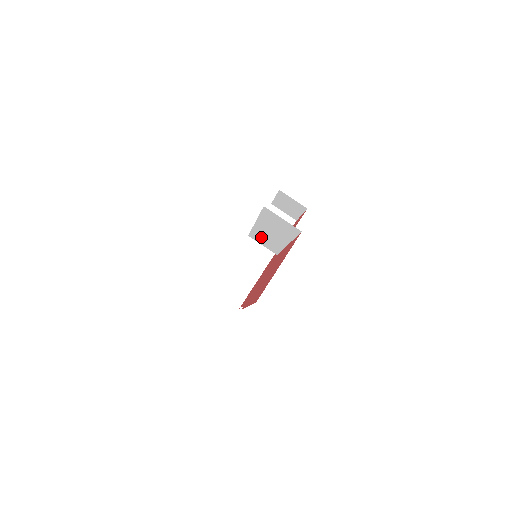
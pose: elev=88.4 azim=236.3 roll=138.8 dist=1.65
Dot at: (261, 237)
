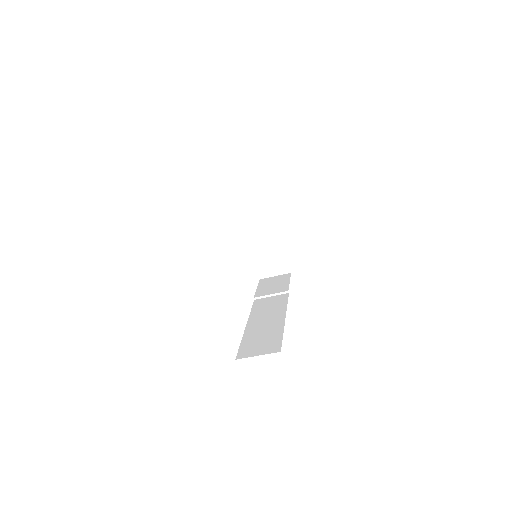
Dot at: occluded
